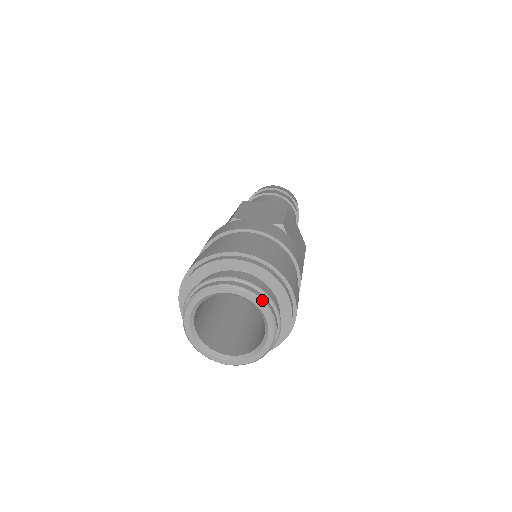
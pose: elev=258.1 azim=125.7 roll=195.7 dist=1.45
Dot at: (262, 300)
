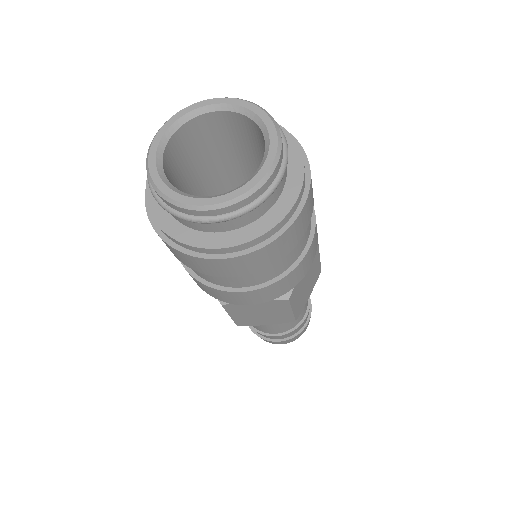
Dot at: (254, 104)
